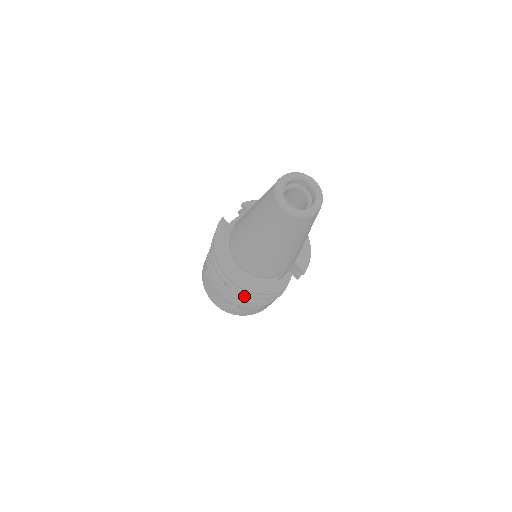
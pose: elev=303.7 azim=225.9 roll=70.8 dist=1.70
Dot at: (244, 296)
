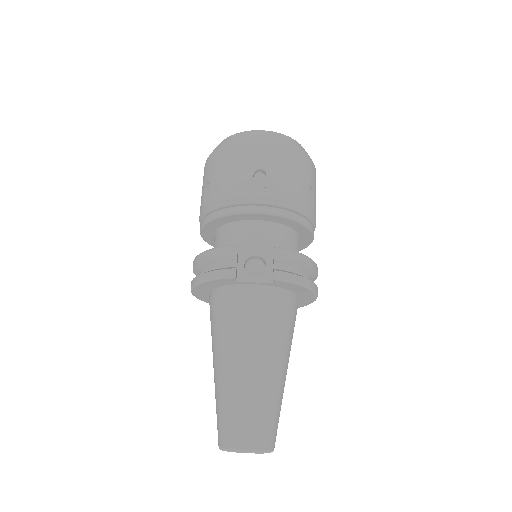
Dot at: occluded
